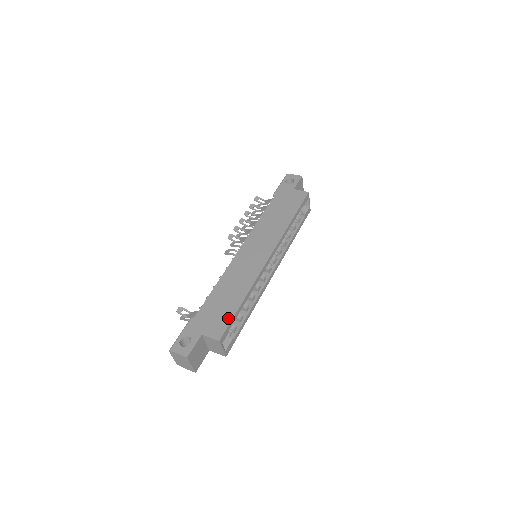
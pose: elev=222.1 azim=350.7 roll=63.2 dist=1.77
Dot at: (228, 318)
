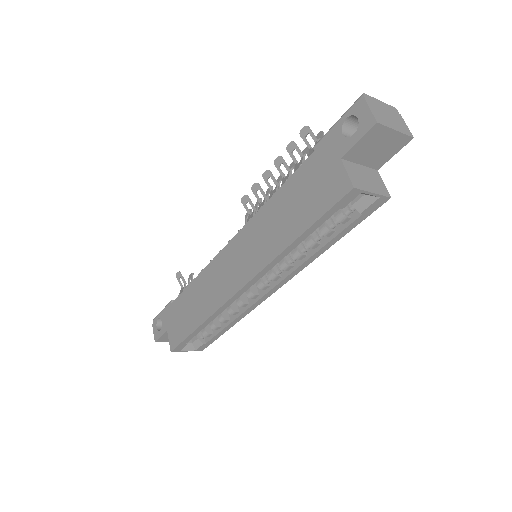
Dot at: (183, 335)
